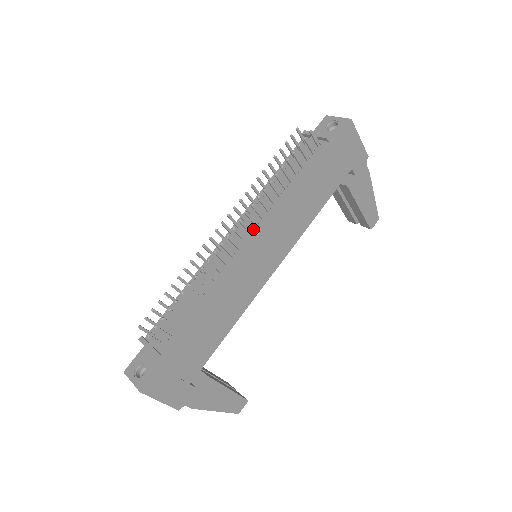
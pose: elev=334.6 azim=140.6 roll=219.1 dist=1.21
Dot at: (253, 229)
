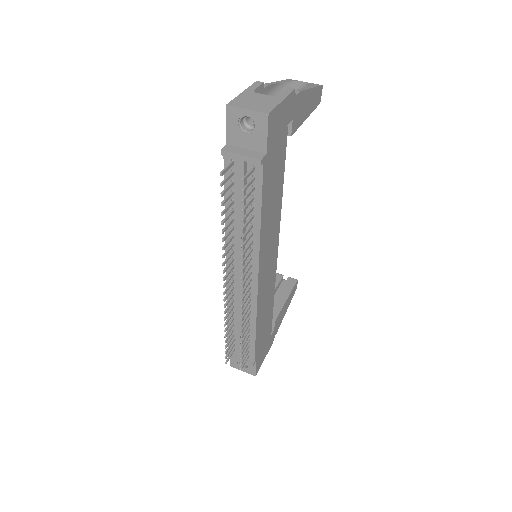
Dot at: (250, 270)
